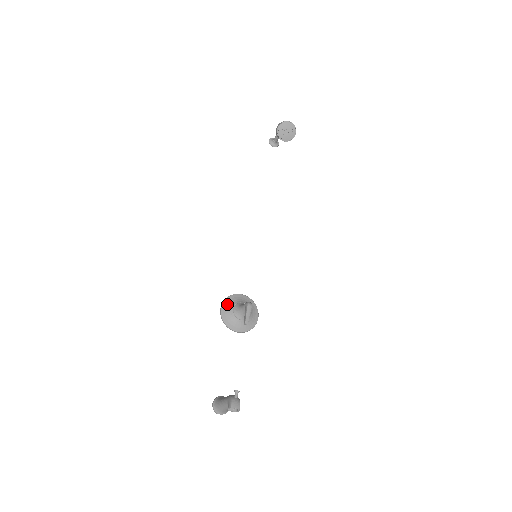
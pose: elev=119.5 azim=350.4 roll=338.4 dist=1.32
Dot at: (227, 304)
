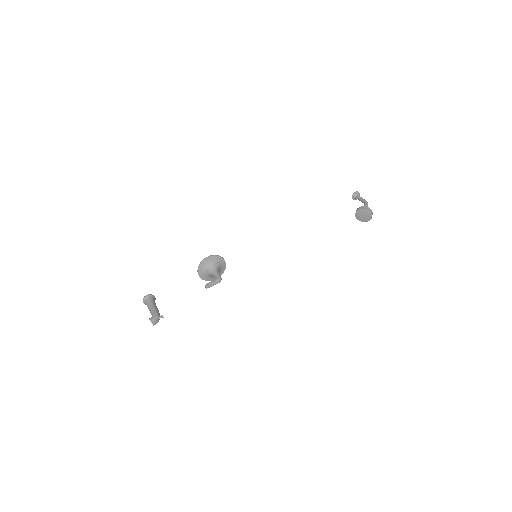
Dot at: (212, 259)
